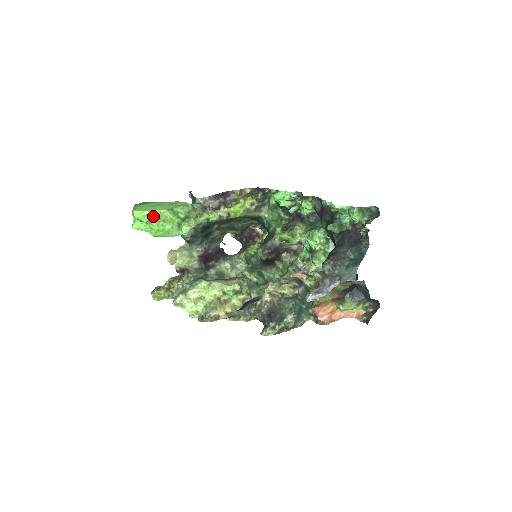
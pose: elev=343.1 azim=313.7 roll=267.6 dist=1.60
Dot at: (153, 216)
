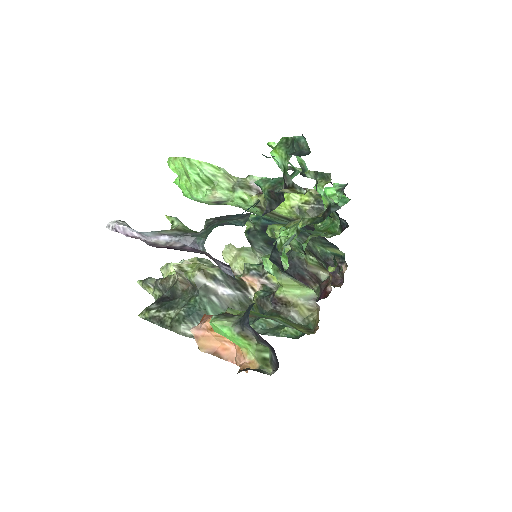
Dot at: (175, 163)
